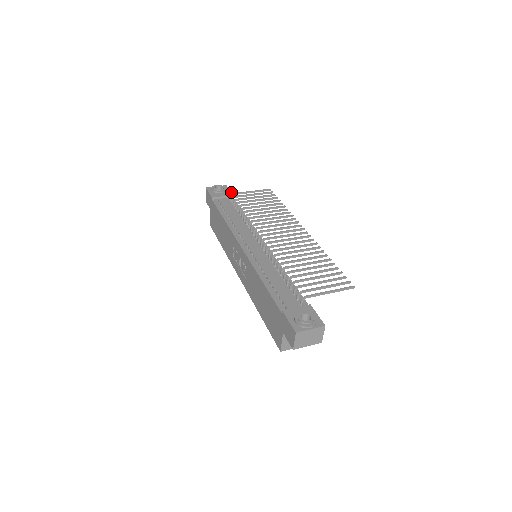
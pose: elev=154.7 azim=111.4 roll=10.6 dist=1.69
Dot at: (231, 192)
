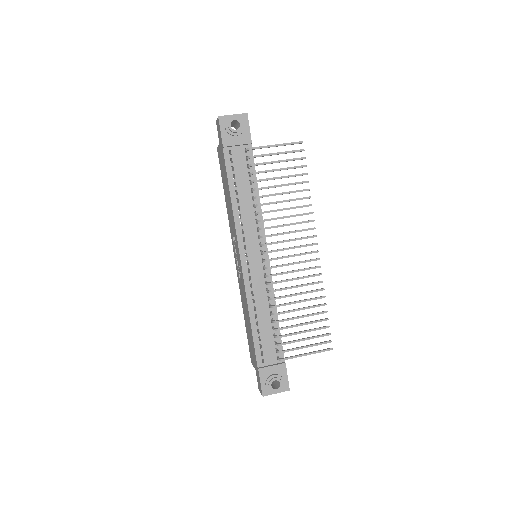
Dot at: (250, 135)
